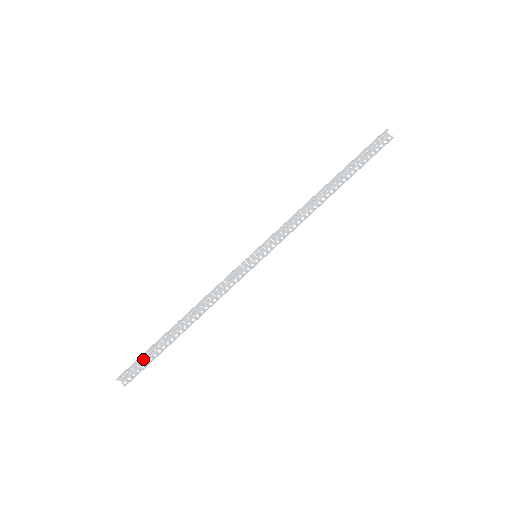
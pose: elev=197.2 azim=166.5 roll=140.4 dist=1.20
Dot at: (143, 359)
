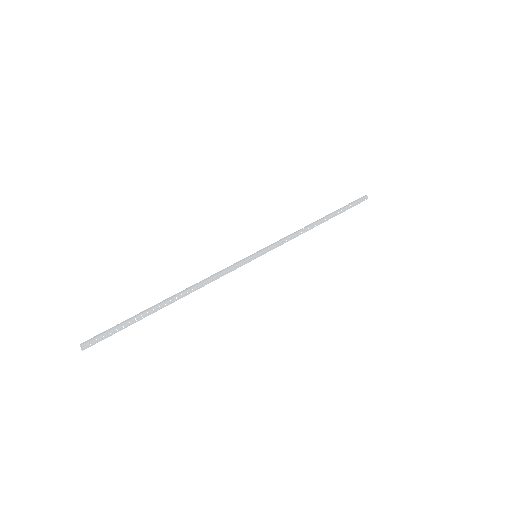
Dot at: (125, 331)
